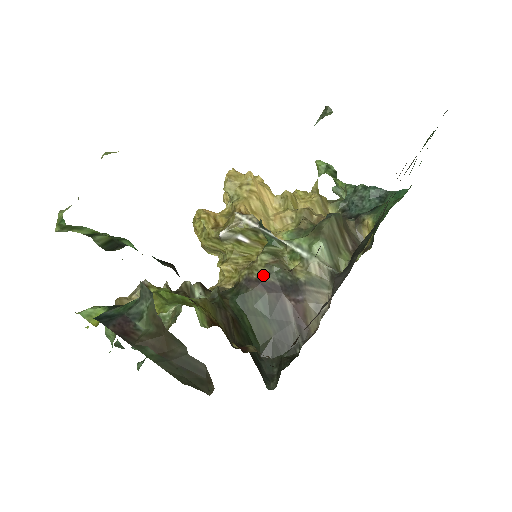
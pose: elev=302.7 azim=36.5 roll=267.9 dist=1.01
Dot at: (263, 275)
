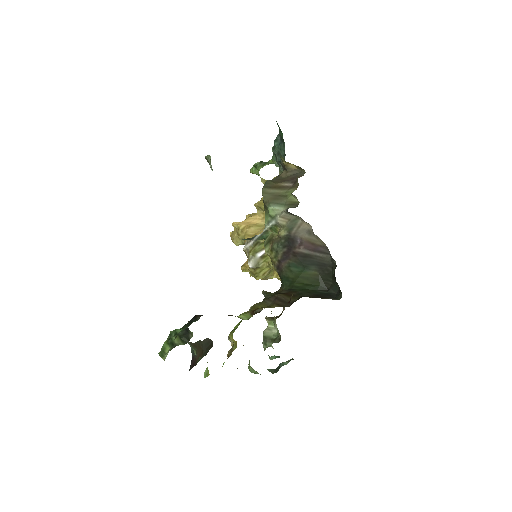
Dot at: (277, 256)
